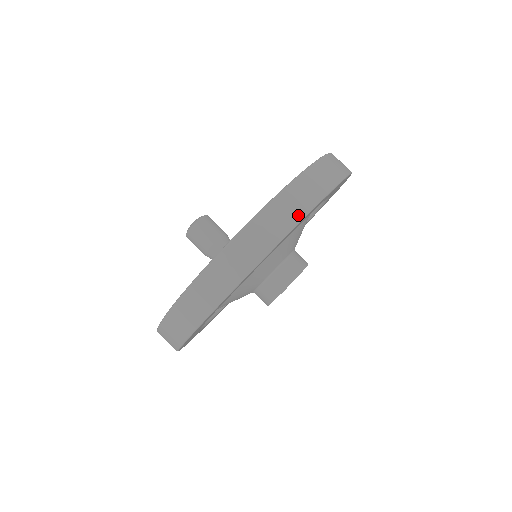
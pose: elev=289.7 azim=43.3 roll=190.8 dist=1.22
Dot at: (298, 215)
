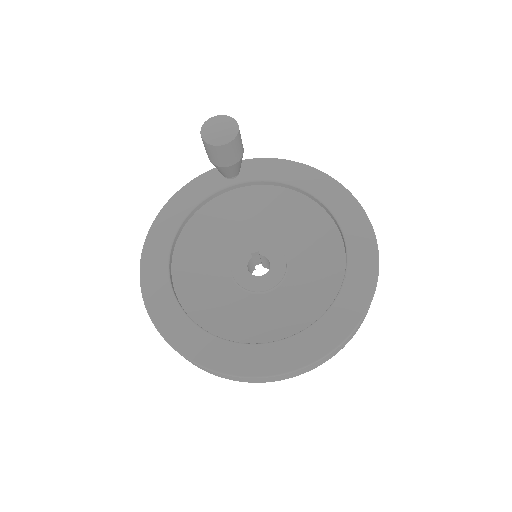
Dot at: (305, 372)
